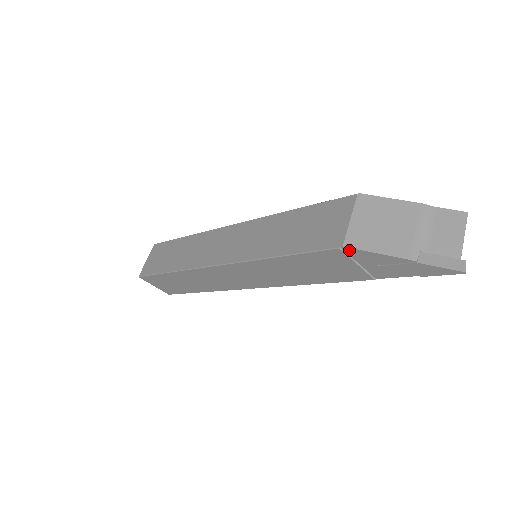
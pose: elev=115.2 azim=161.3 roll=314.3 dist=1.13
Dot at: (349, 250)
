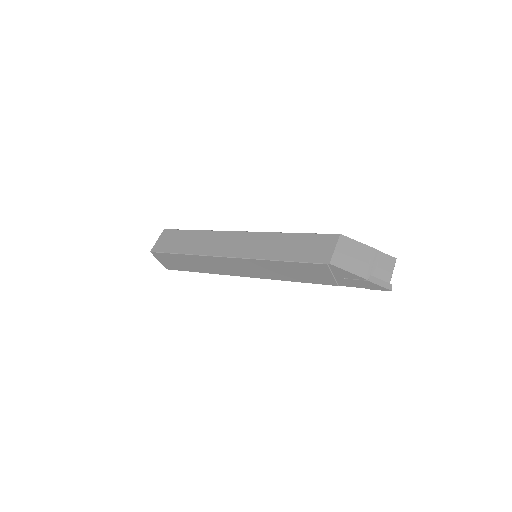
Dot at: (332, 266)
